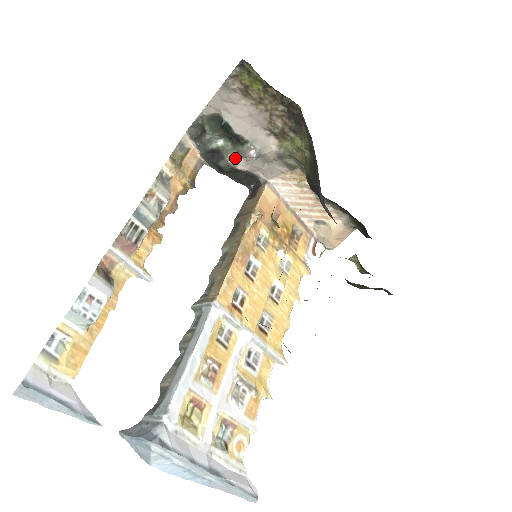
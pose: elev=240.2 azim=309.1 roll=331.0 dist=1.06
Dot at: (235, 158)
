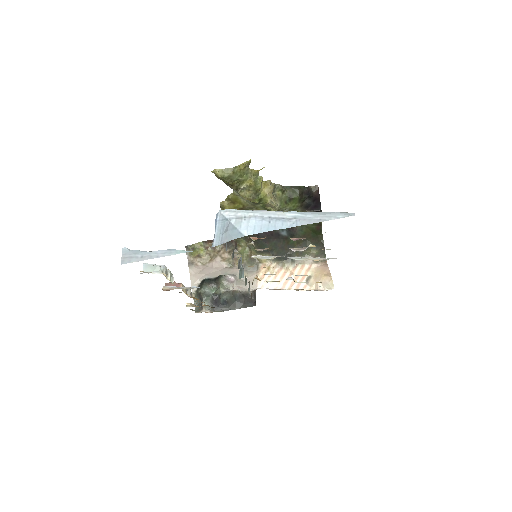
Dot at: (226, 289)
